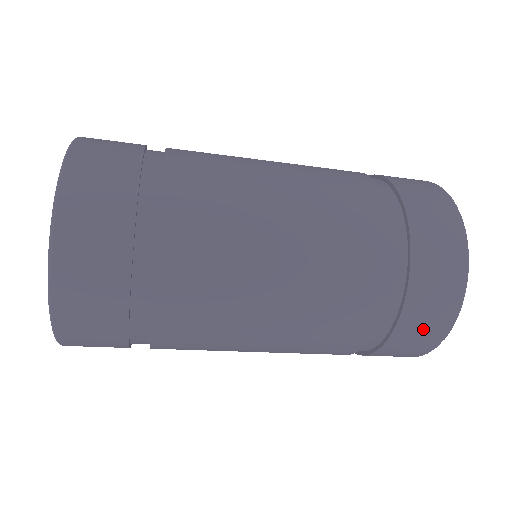
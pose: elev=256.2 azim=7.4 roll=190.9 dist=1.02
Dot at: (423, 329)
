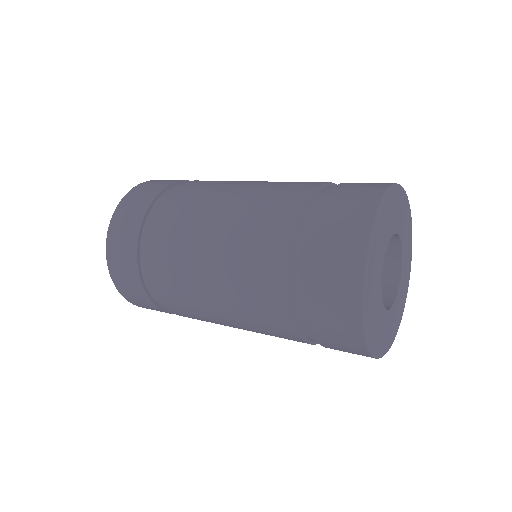
Dot at: (335, 320)
